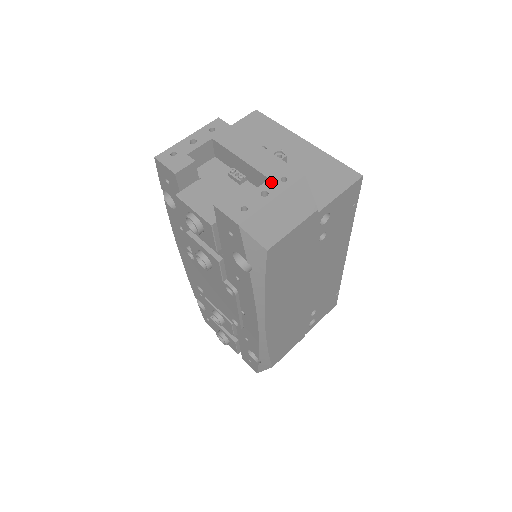
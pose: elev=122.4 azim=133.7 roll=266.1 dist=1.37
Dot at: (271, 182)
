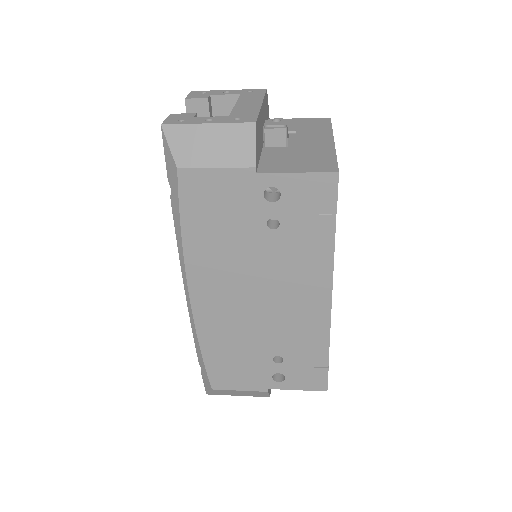
Dot at: (226, 117)
